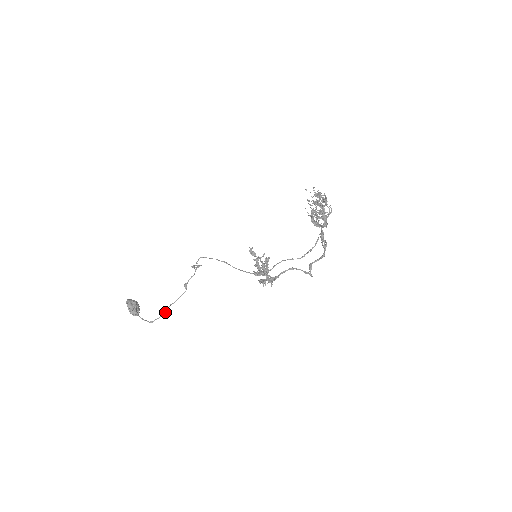
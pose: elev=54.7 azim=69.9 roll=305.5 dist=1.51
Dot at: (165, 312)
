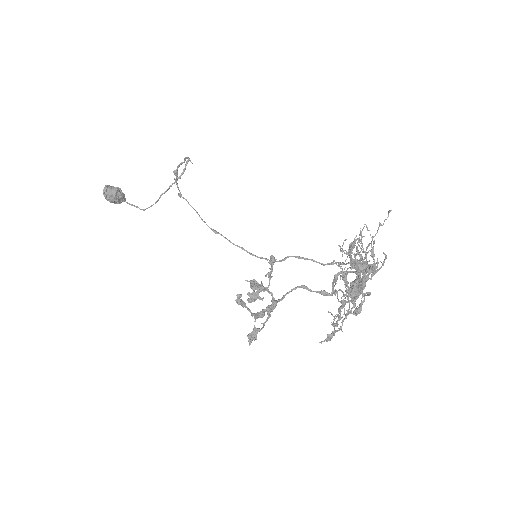
Dot at: (156, 202)
